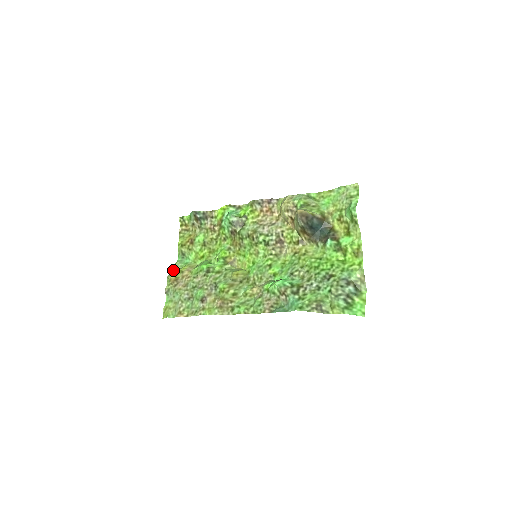
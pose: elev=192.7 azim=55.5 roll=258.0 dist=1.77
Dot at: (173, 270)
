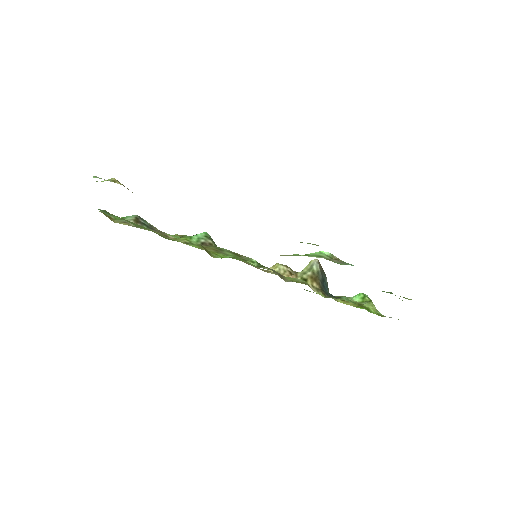
Dot at: occluded
